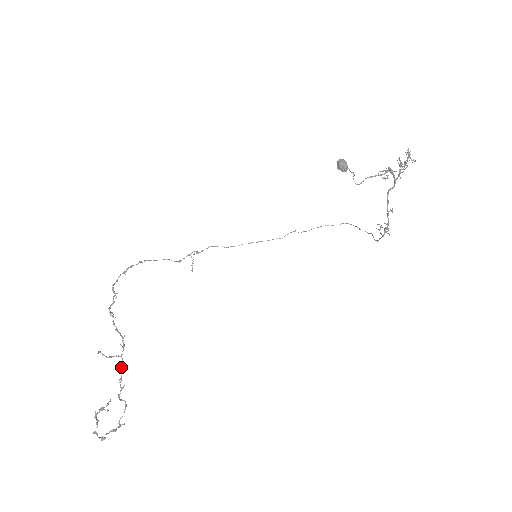
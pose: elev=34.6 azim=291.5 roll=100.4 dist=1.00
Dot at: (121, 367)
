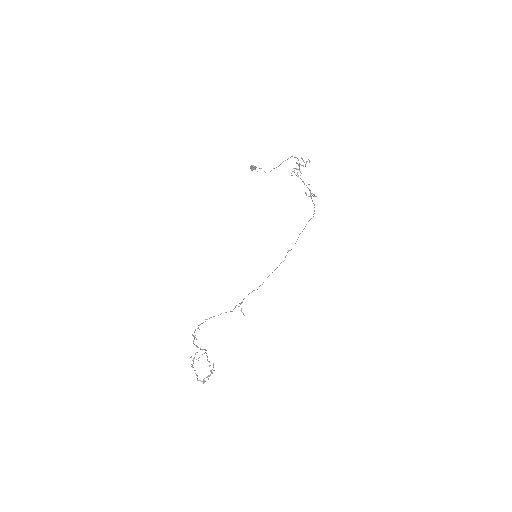
Dot at: (206, 355)
